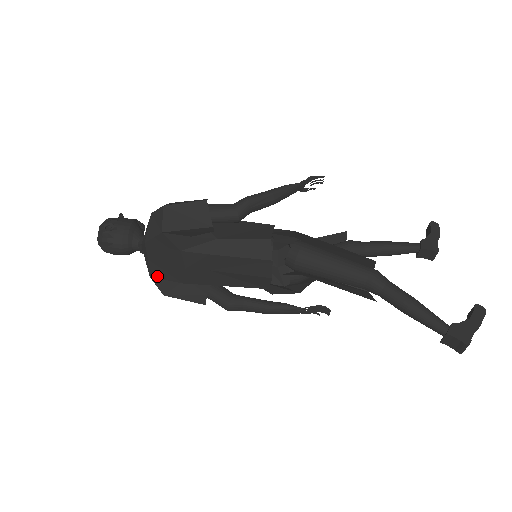
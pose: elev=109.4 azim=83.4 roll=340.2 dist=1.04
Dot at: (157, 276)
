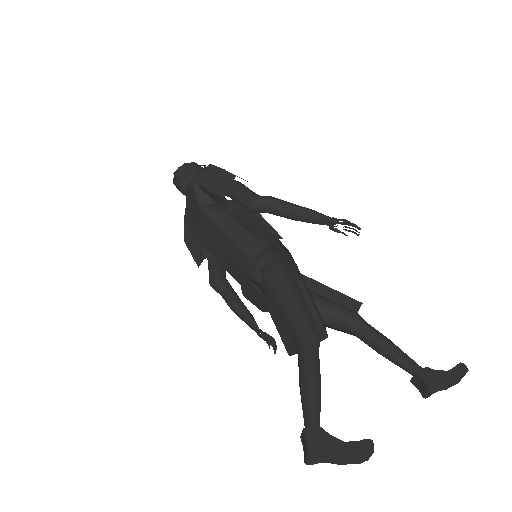
Dot at: (187, 222)
